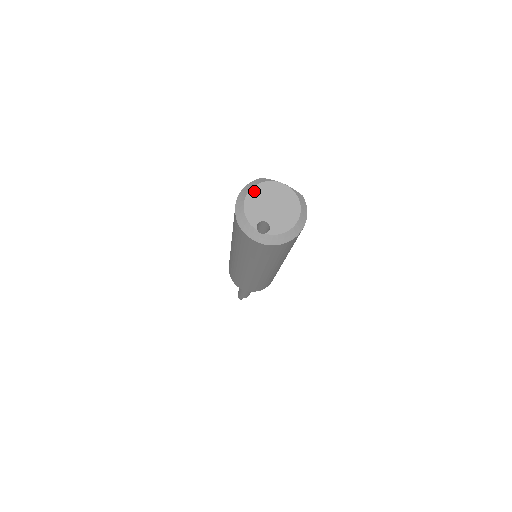
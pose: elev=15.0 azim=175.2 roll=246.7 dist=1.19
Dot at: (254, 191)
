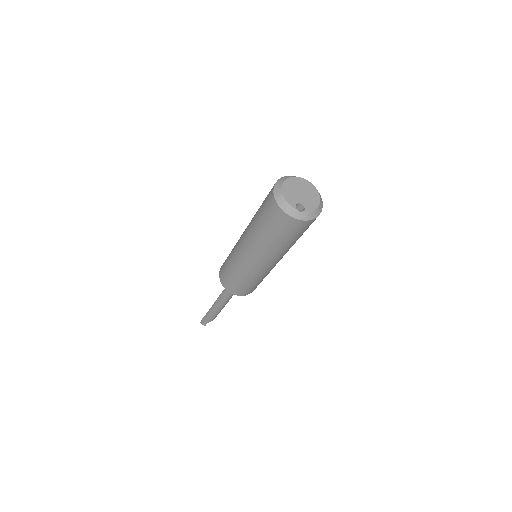
Dot at: (286, 184)
